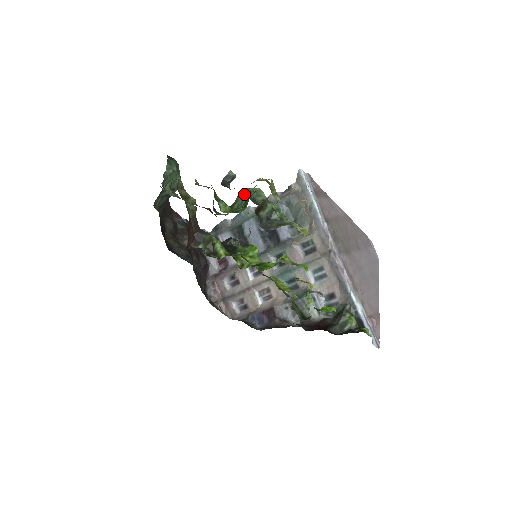
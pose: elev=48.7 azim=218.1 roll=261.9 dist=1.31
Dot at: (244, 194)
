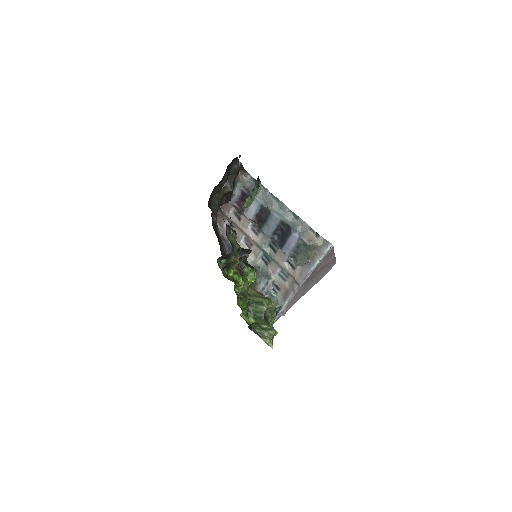
Dot at: (262, 312)
